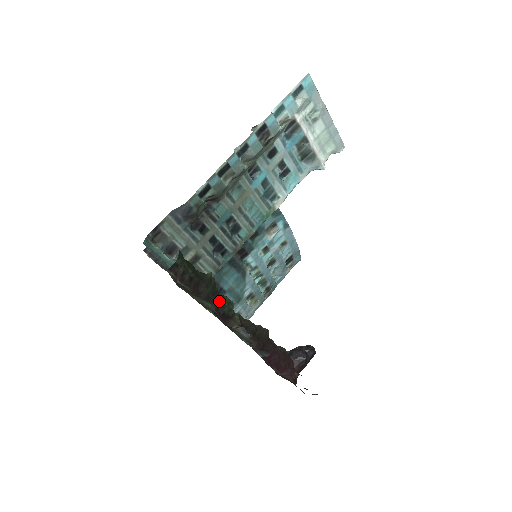
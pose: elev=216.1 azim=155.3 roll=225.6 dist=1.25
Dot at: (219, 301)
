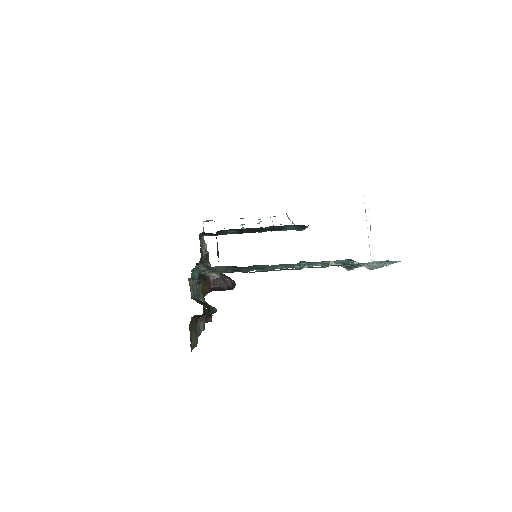
Dot at: (205, 315)
